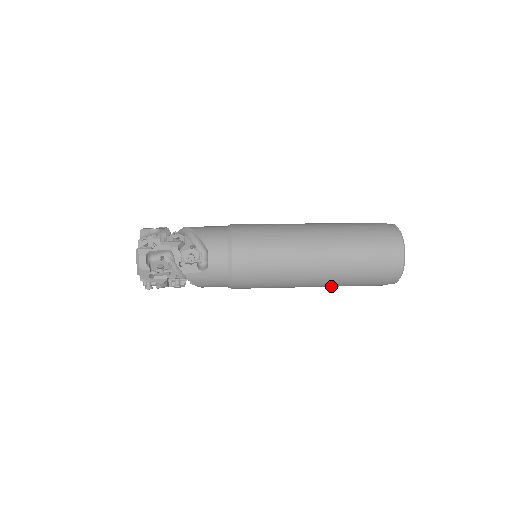
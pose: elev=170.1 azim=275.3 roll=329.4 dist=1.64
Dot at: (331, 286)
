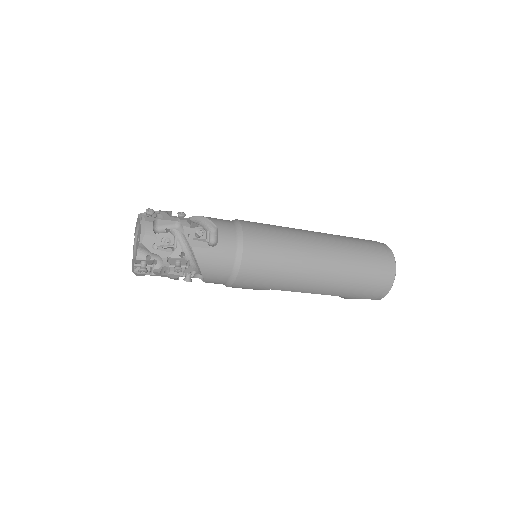
Dot at: (331, 290)
